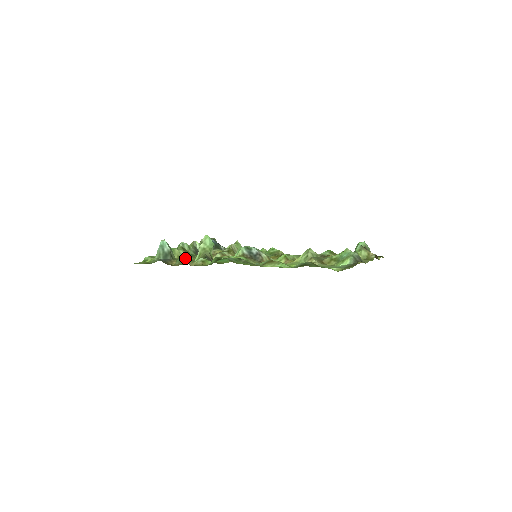
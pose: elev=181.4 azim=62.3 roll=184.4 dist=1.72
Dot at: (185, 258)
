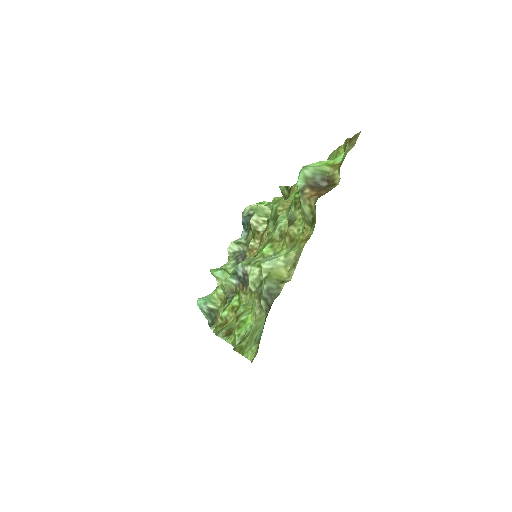
Dot at: occluded
